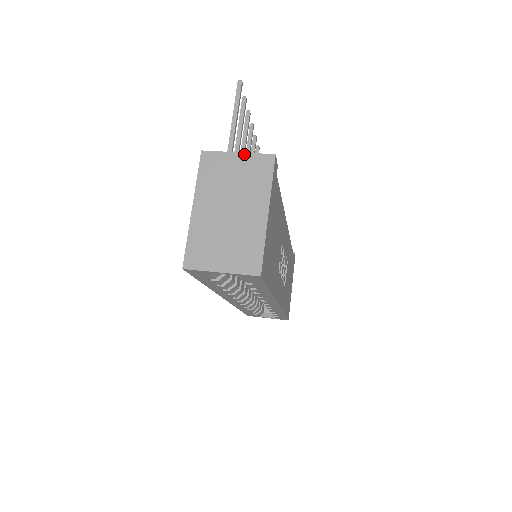
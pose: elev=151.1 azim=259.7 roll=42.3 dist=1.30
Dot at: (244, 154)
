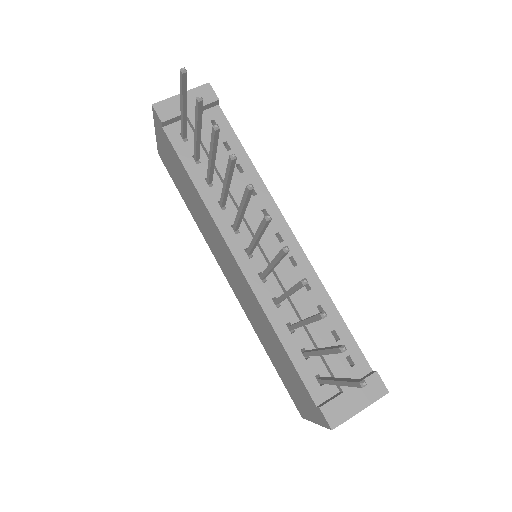
Dot at: occluded
